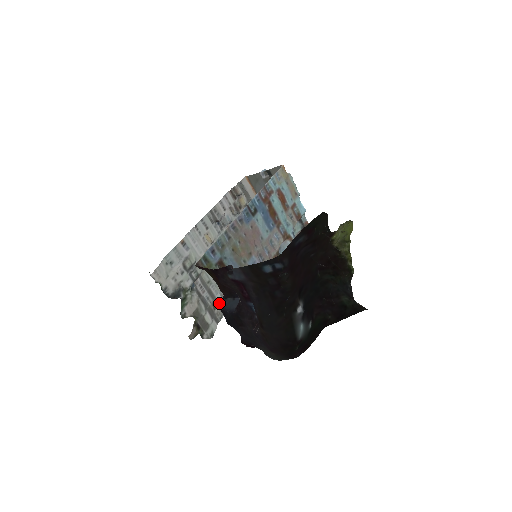
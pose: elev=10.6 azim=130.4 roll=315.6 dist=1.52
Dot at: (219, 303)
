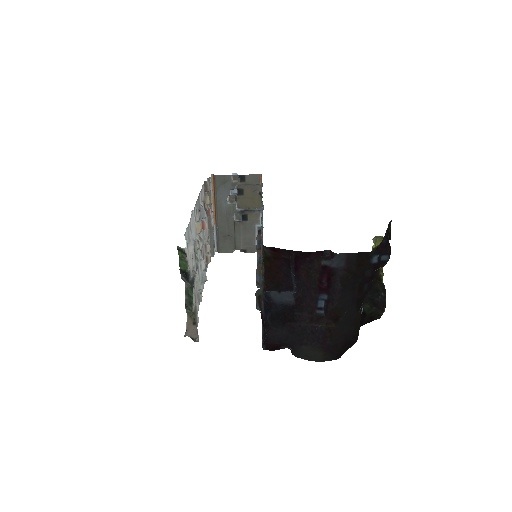
Dot at: (265, 294)
